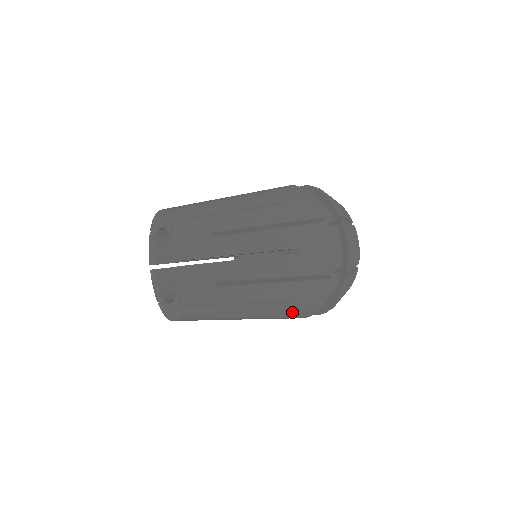
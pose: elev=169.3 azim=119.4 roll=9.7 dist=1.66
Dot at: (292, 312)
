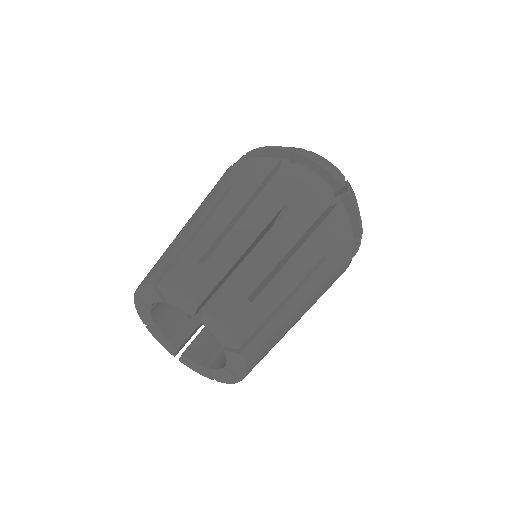
Dot at: occluded
